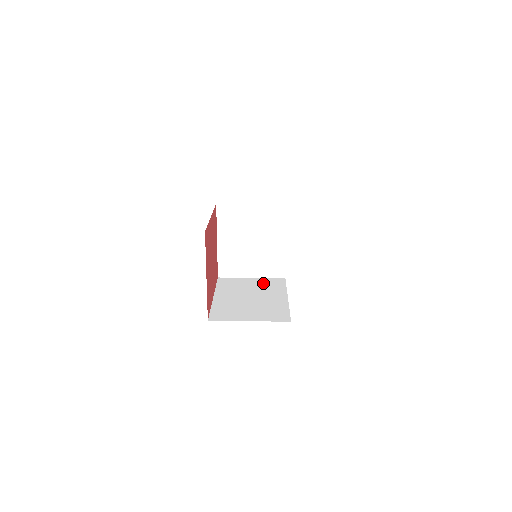
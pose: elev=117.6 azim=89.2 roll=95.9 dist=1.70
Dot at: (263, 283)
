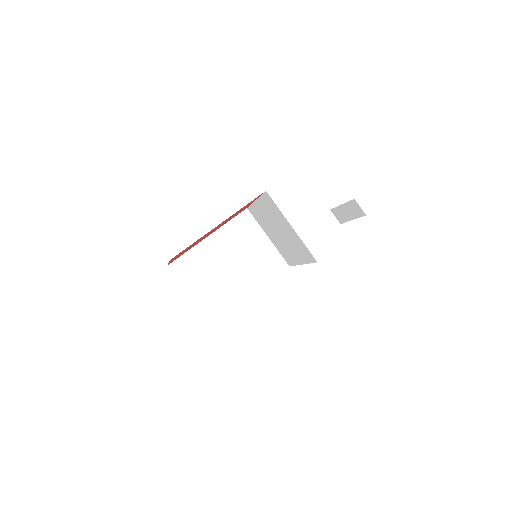
Dot at: (265, 256)
